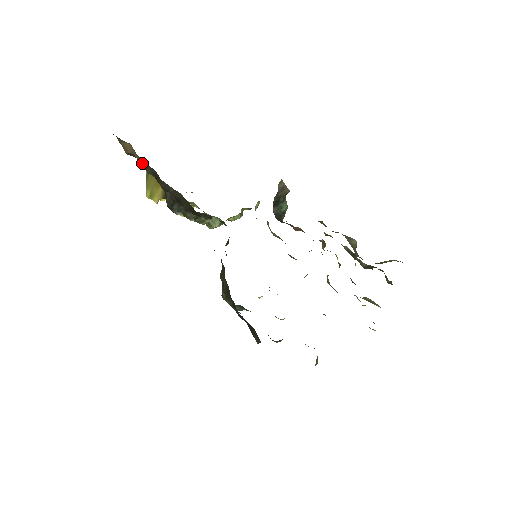
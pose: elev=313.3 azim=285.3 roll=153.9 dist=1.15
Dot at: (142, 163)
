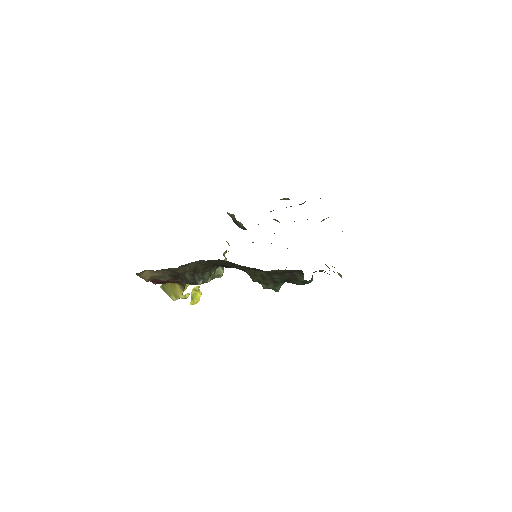
Dot at: (161, 274)
